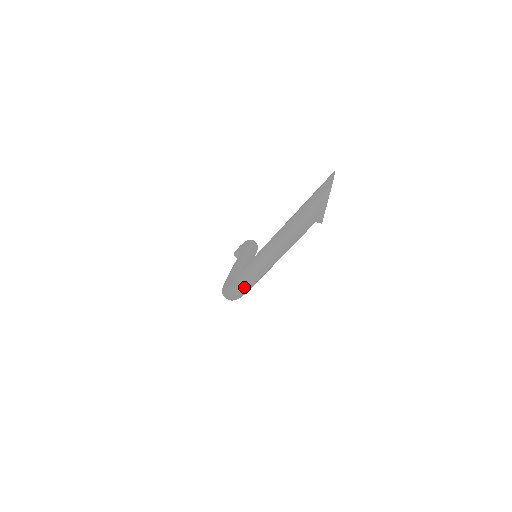
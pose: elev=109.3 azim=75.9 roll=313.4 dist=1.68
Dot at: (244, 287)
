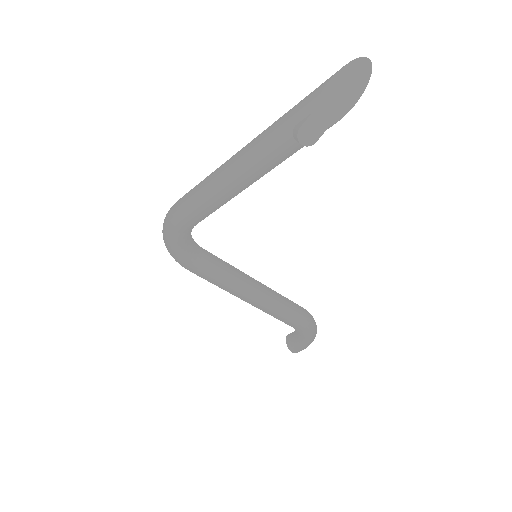
Dot at: (173, 209)
